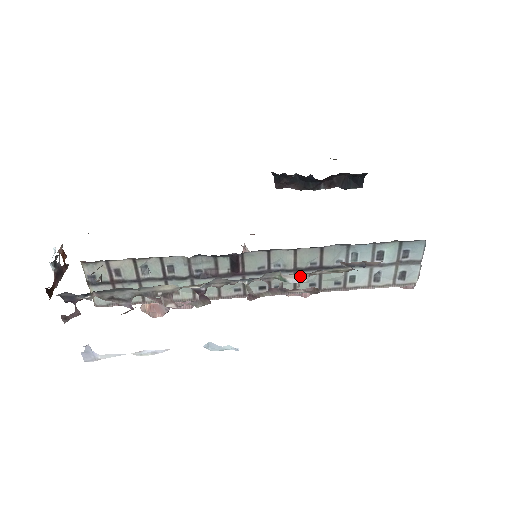
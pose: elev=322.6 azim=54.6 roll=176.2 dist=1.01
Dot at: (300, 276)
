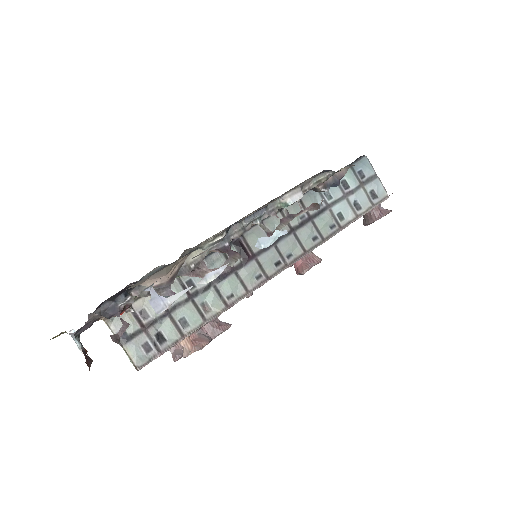
Dot at: (295, 193)
